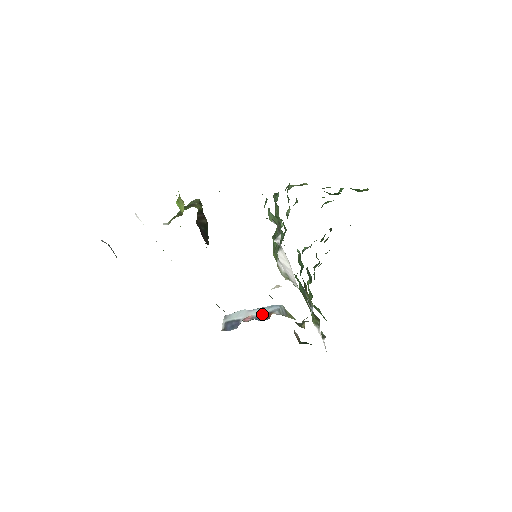
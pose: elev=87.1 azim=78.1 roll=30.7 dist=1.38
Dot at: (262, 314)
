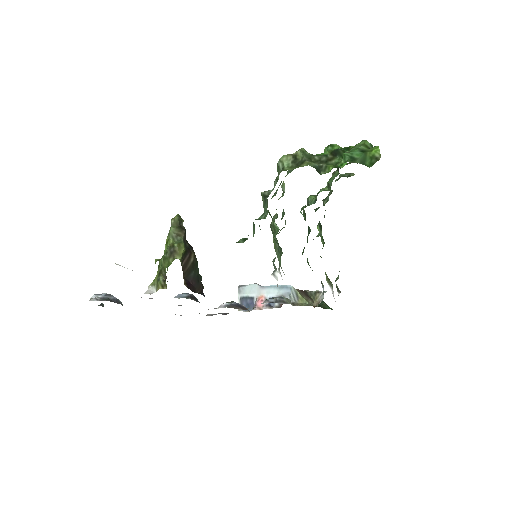
Dot at: occluded
